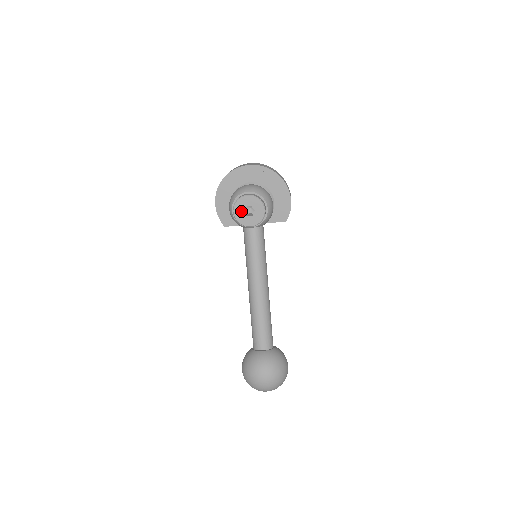
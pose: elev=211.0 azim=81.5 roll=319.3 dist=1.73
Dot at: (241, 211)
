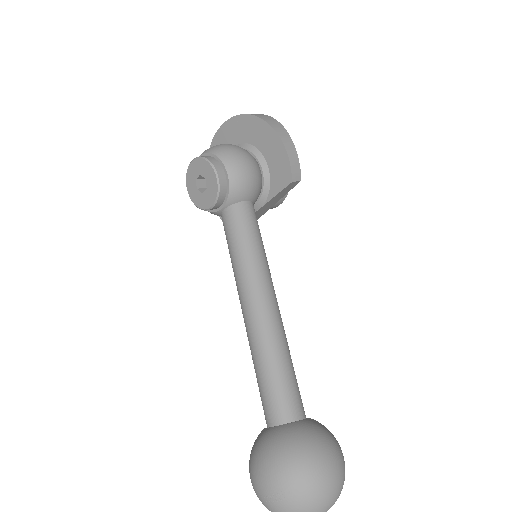
Dot at: (195, 189)
